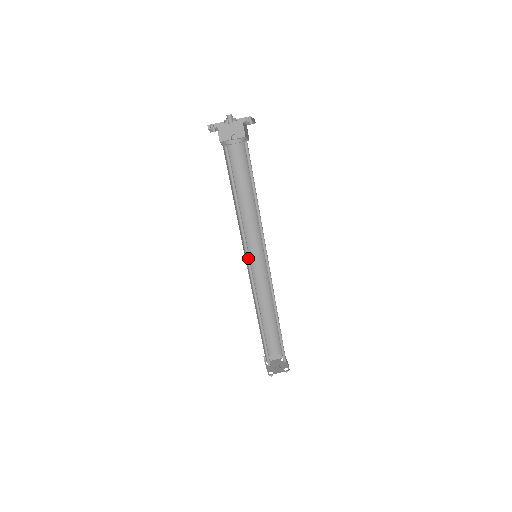
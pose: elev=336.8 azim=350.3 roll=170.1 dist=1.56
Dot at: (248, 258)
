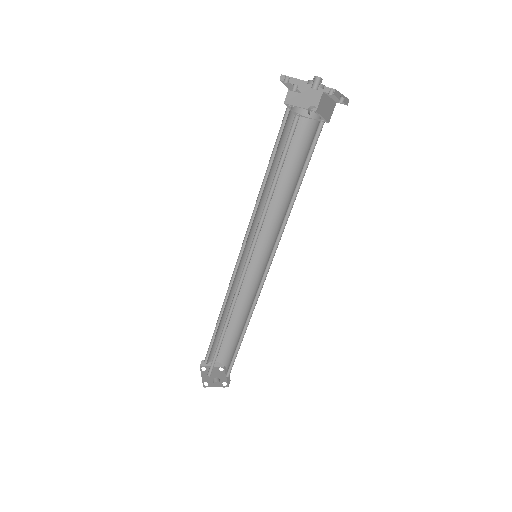
Dot at: (249, 257)
